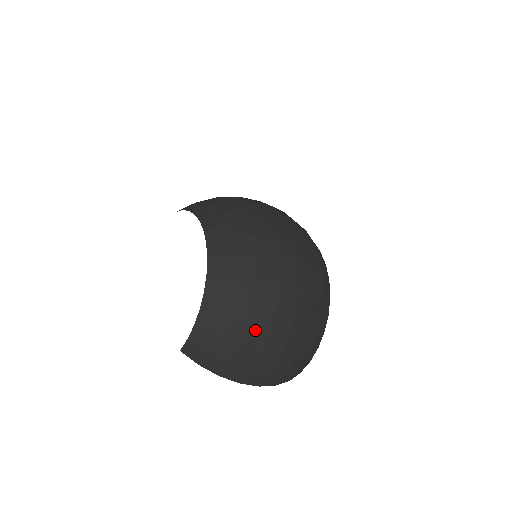
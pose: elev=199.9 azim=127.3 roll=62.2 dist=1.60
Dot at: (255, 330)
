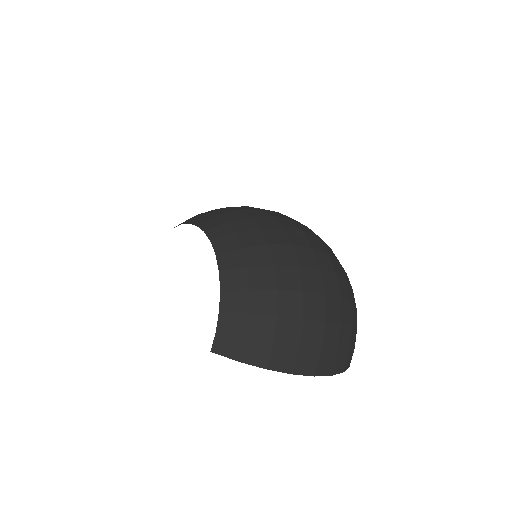
Dot at: (288, 296)
